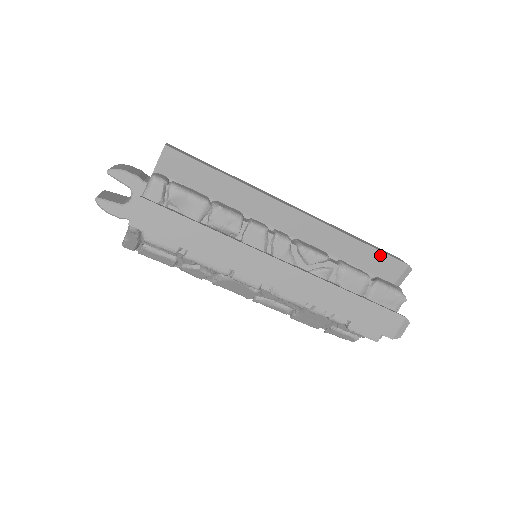
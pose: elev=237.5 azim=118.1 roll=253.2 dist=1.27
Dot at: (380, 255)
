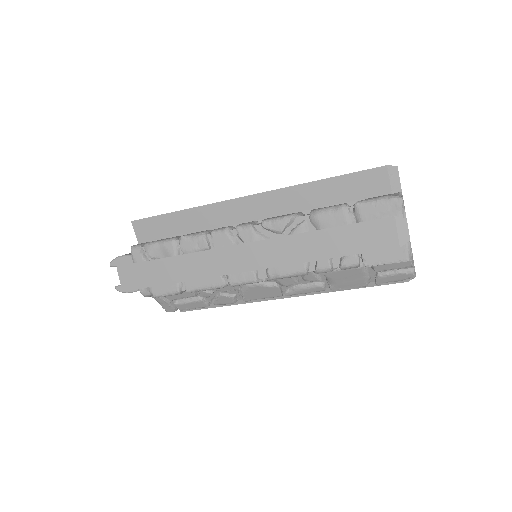
Dot at: (350, 178)
